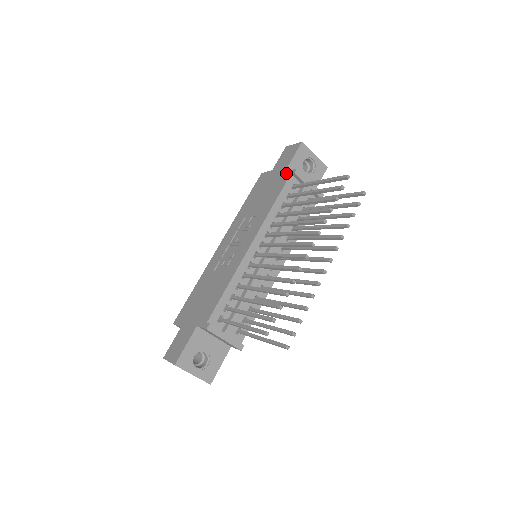
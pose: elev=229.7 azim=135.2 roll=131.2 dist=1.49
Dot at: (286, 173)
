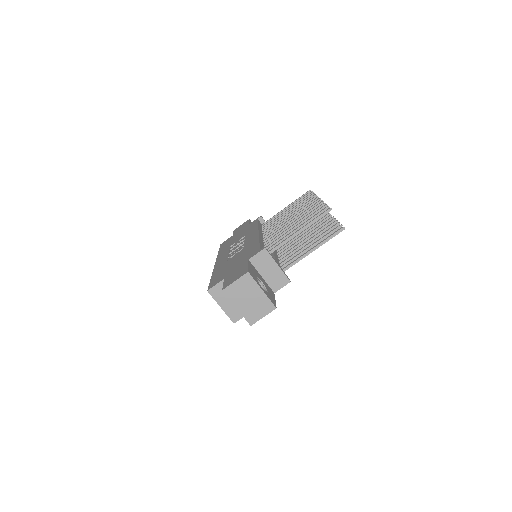
Dot at: (252, 222)
